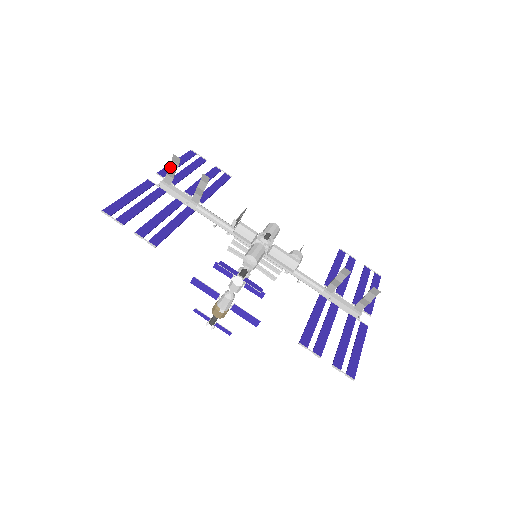
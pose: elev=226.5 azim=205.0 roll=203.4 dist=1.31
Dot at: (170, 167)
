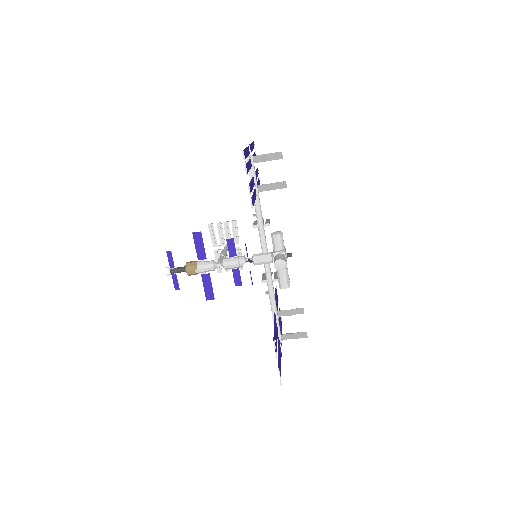
Dot at: (269, 155)
